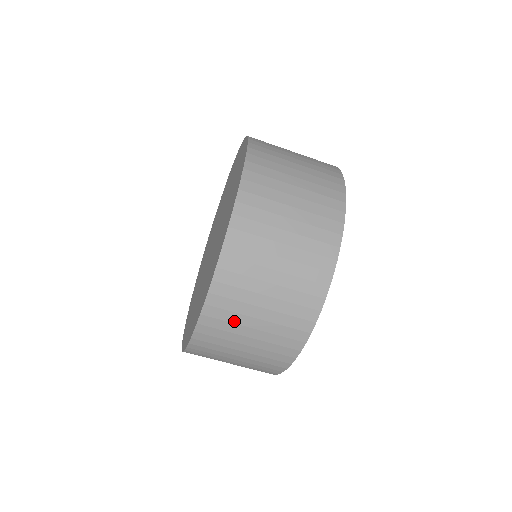
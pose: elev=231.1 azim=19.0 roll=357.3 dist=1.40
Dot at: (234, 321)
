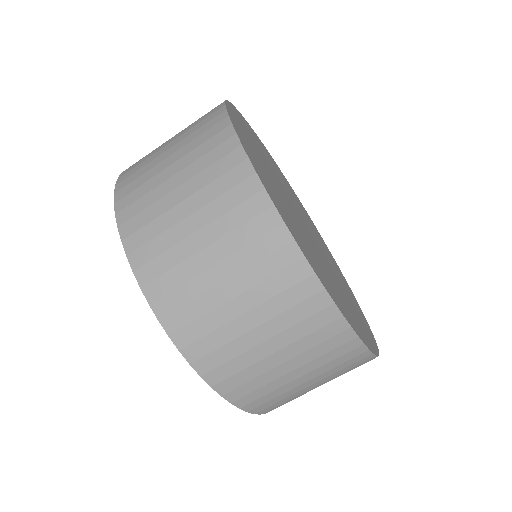
Dot at: (237, 353)
